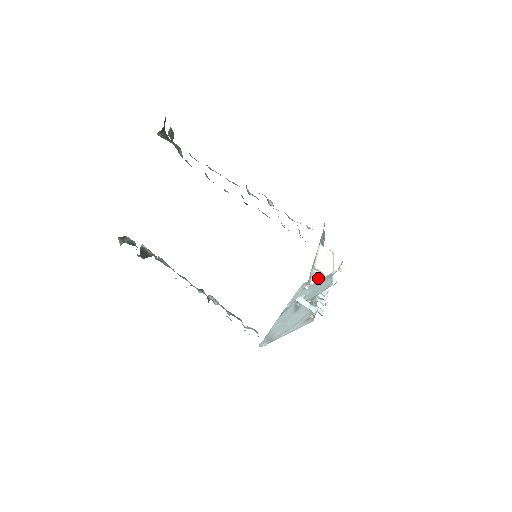
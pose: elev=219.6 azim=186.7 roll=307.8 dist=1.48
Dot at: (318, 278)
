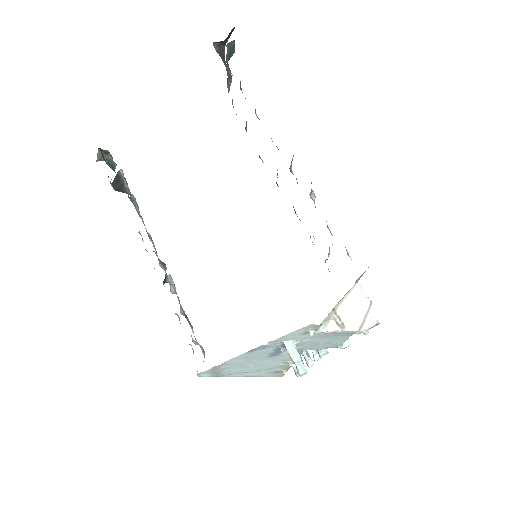
Dot at: (333, 328)
